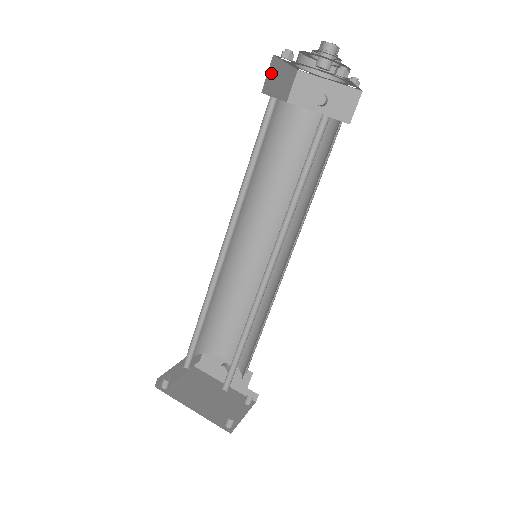
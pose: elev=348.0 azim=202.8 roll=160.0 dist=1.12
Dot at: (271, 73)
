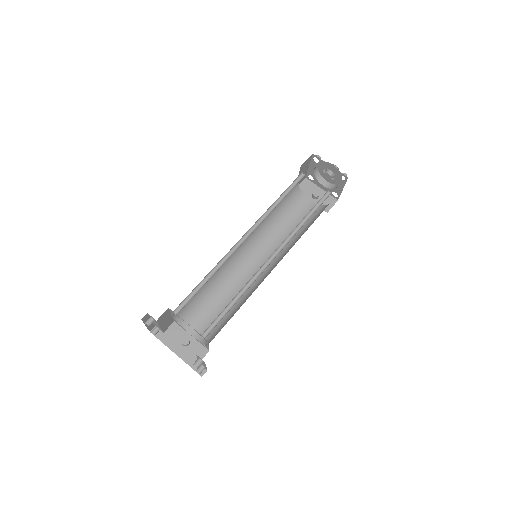
Dot at: (306, 162)
